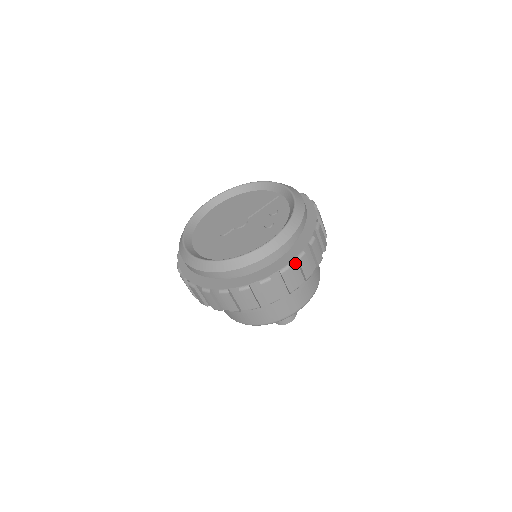
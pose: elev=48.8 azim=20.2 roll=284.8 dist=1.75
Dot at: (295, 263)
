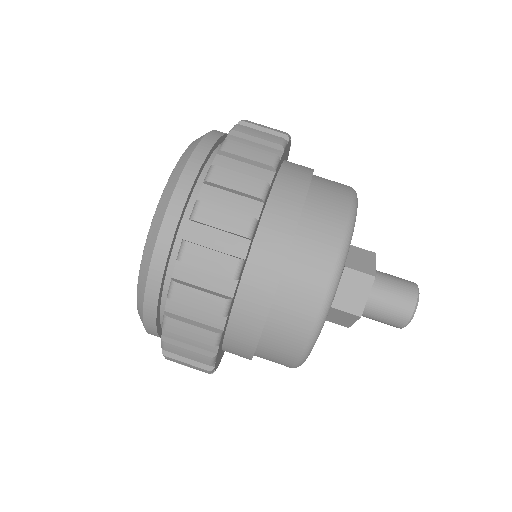
Dot at: (186, 267)
